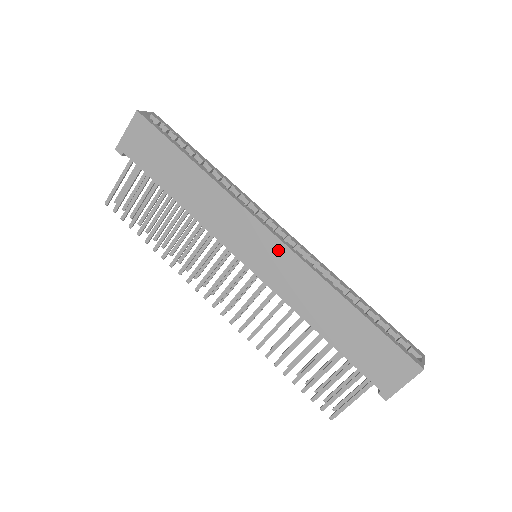
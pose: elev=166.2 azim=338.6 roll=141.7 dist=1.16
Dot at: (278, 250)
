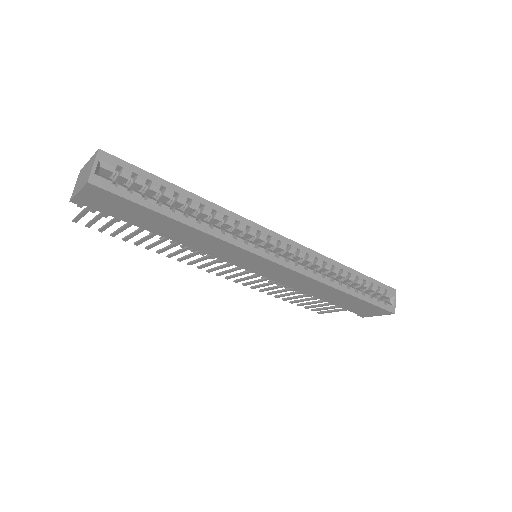
Dot at: (282, 270)
